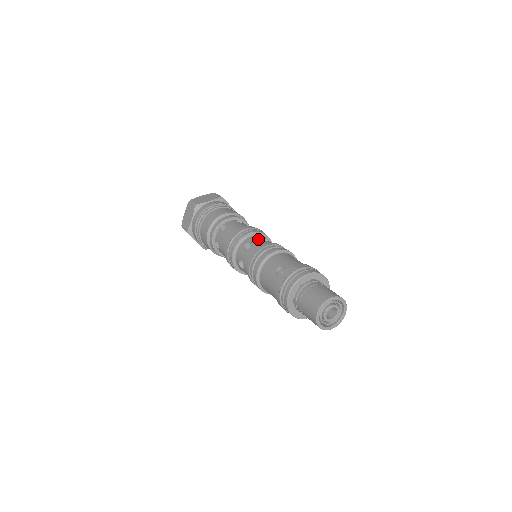
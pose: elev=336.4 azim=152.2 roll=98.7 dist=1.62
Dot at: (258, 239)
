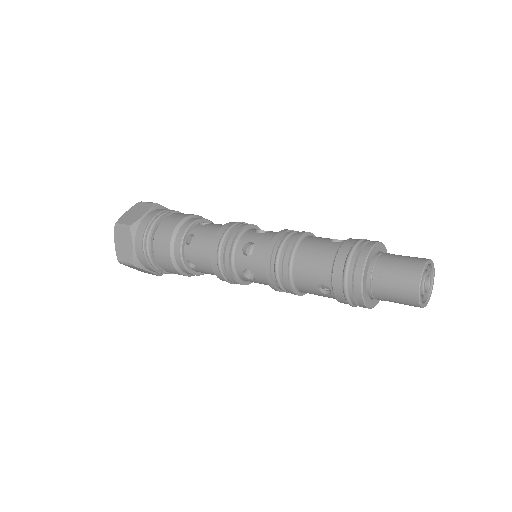
Dot at: occluded
